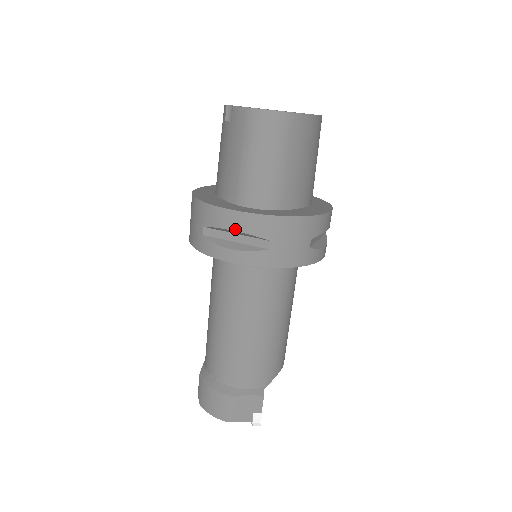
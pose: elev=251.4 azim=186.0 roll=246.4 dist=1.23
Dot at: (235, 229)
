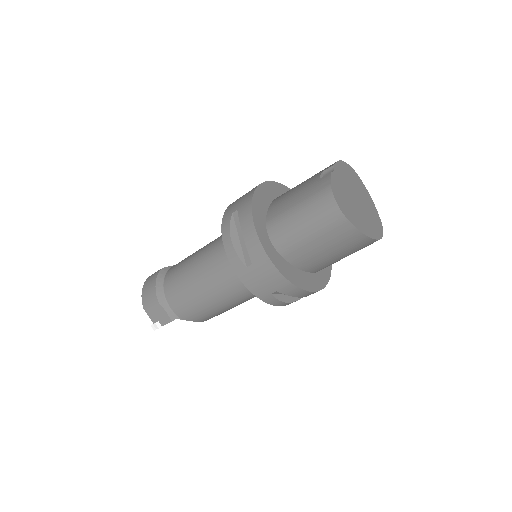
Dot at: (244, 235)
